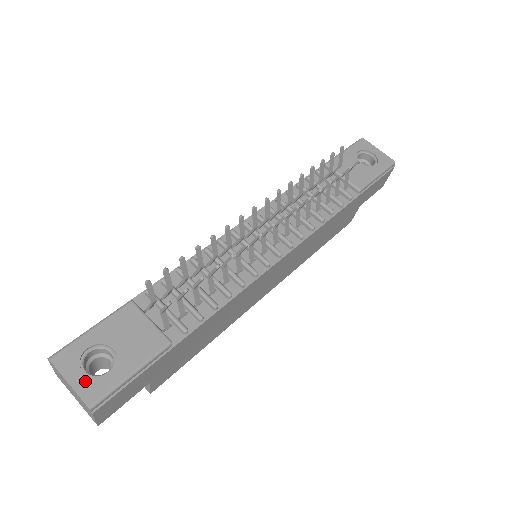
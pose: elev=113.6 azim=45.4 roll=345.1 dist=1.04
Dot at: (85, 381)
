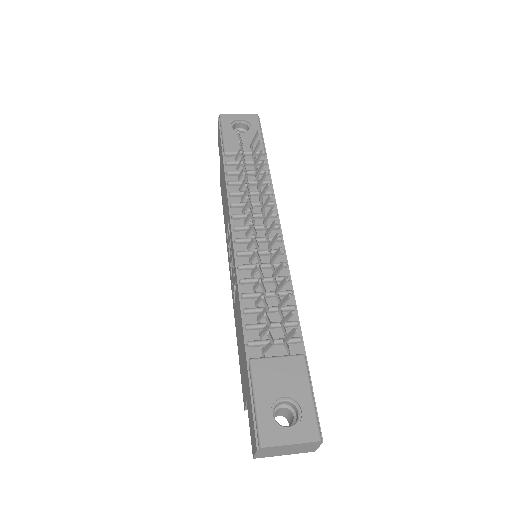
Dot at: (297, 431)
